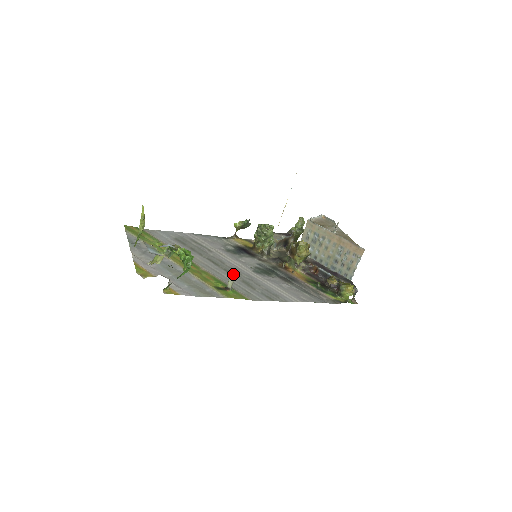
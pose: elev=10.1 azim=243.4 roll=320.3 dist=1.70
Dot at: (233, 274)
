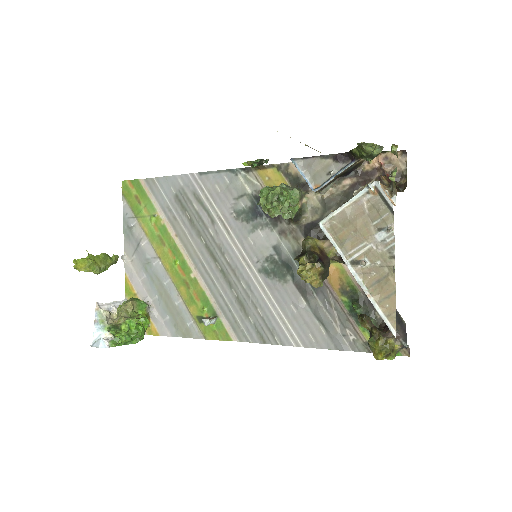
Dot at: (229, 282)
